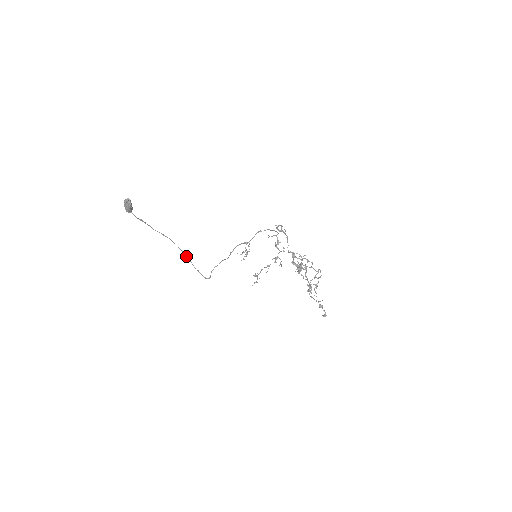
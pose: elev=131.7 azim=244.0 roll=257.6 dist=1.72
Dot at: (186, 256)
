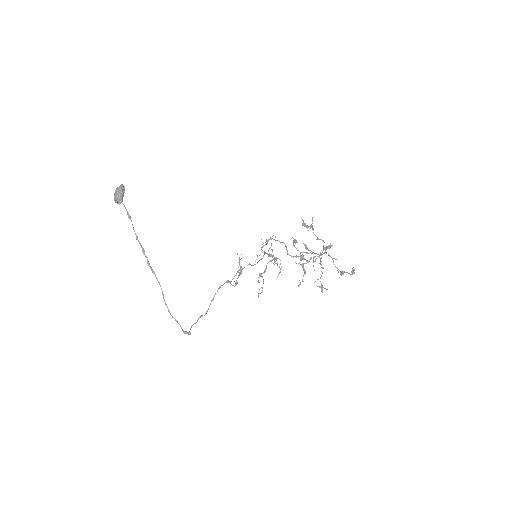
Dot at: (163, 296)
